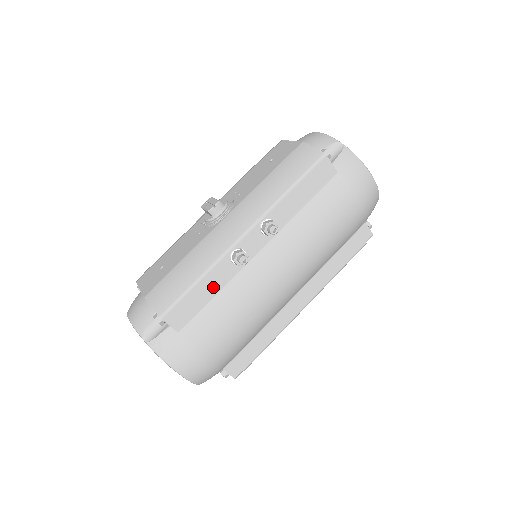
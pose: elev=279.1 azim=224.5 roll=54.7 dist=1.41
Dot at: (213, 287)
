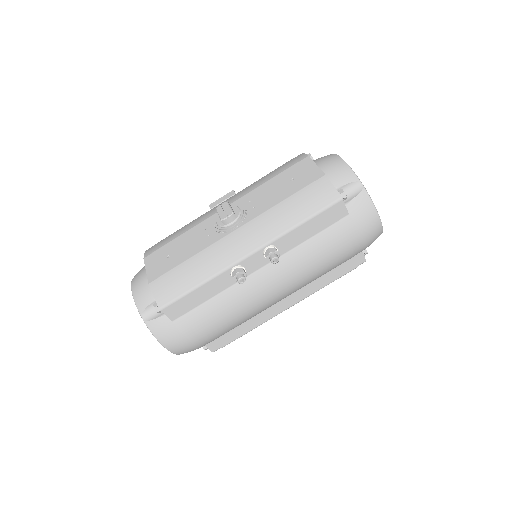
Dot at: (210, 292)
